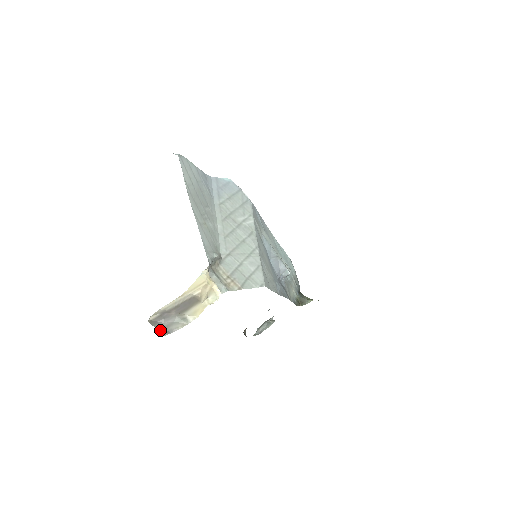
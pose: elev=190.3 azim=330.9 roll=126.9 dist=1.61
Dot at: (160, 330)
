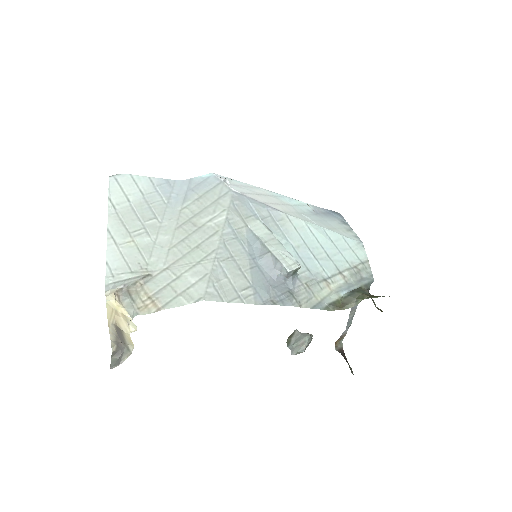
Dot at: (114, 362)
